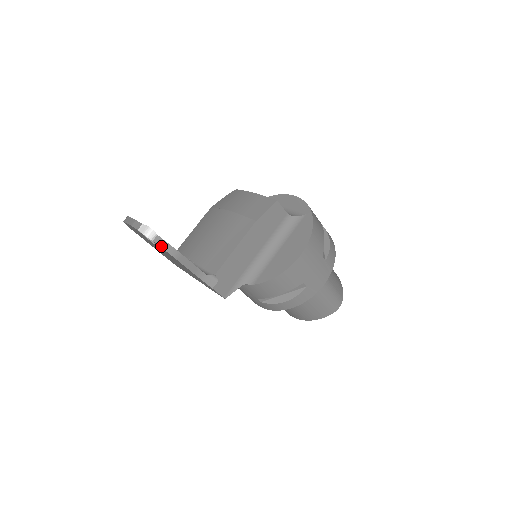
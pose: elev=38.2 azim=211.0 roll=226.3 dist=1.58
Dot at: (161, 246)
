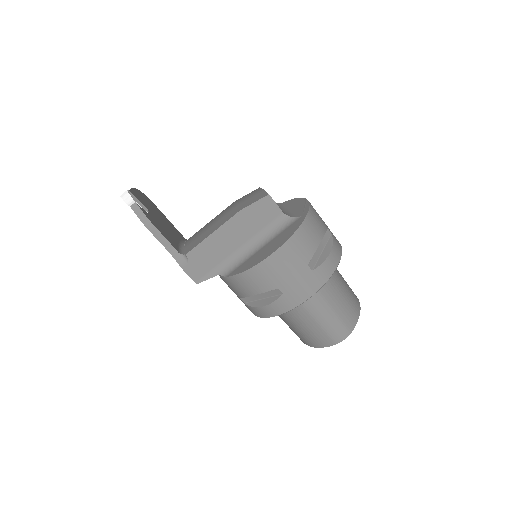
Dot at: (136, 213)
